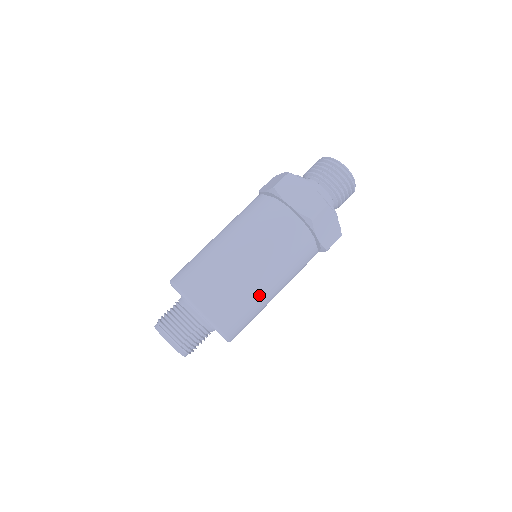
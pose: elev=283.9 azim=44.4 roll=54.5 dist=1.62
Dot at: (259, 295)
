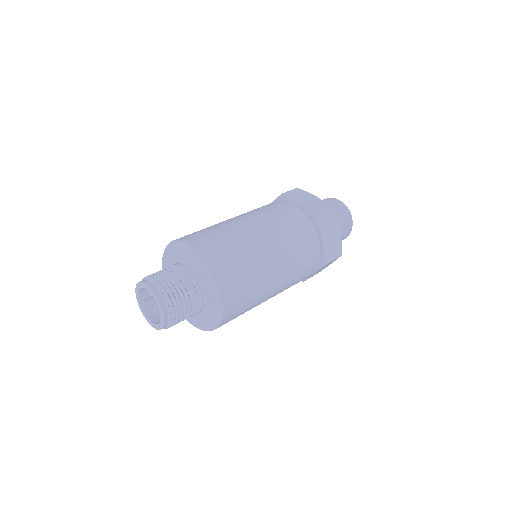
Dot at: (262, 267)
